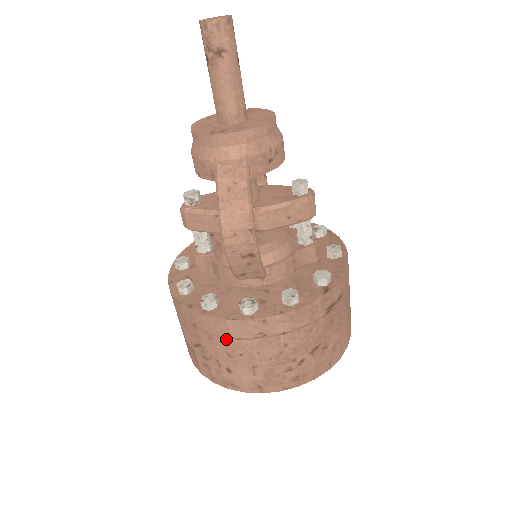
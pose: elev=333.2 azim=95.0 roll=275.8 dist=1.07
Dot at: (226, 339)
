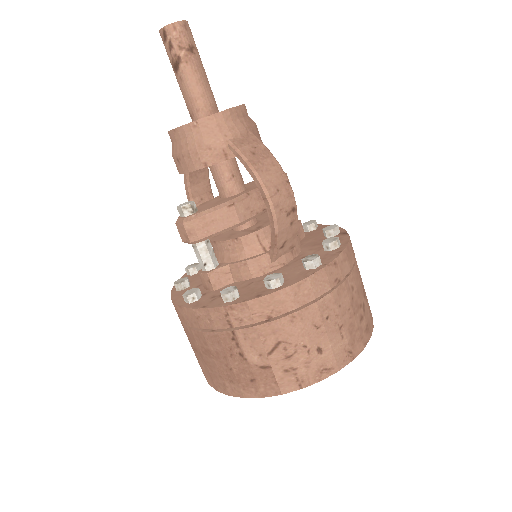
Dot at: (310, 306)
